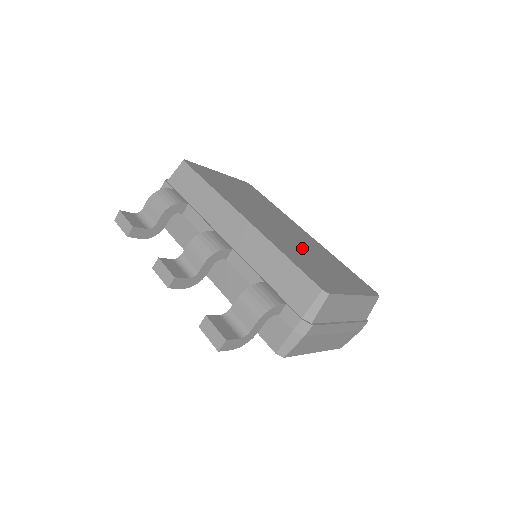
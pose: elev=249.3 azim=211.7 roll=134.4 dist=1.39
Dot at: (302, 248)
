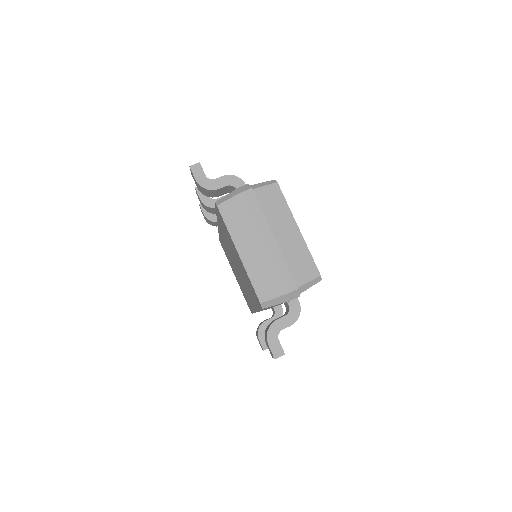
Dot at: occluded
